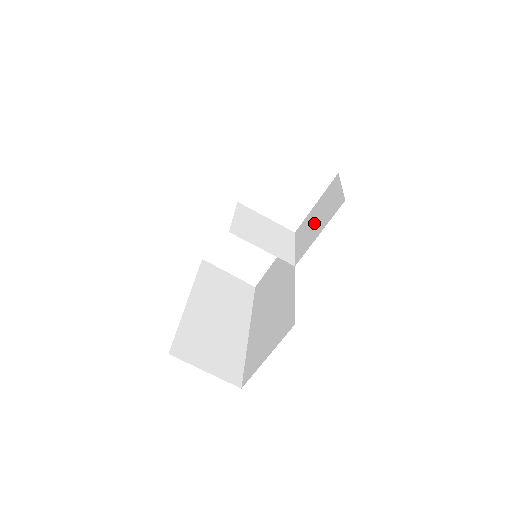
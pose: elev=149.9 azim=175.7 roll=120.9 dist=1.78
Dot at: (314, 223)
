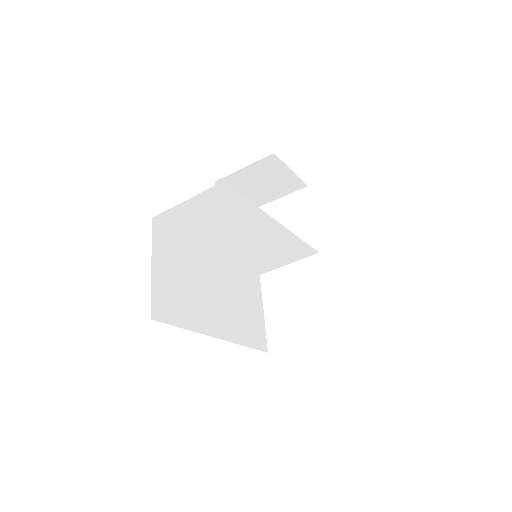
Dot at: occluded
